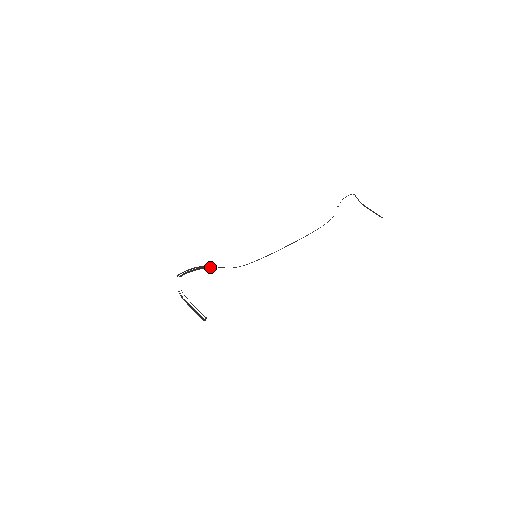
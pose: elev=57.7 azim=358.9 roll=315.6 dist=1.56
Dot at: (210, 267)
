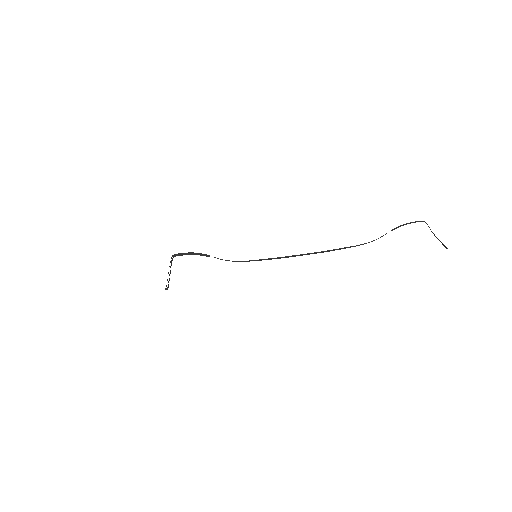
Dot at: (205, 255)
